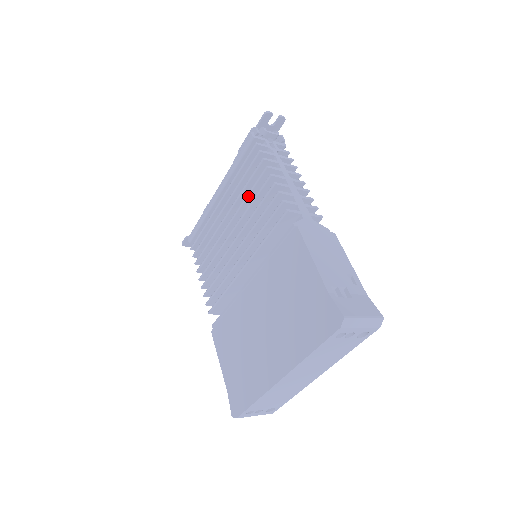
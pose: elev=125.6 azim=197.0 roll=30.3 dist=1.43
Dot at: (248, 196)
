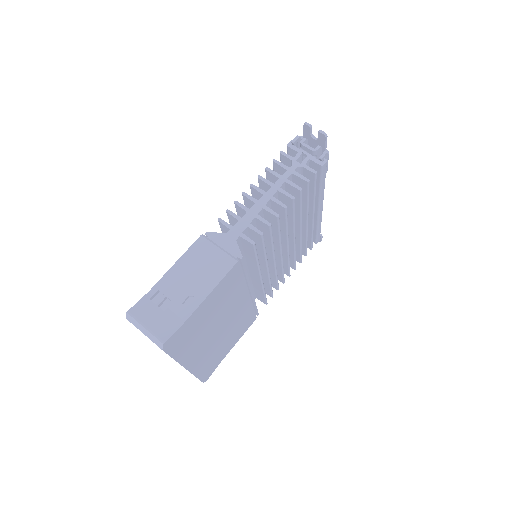
Dot at: occluded
